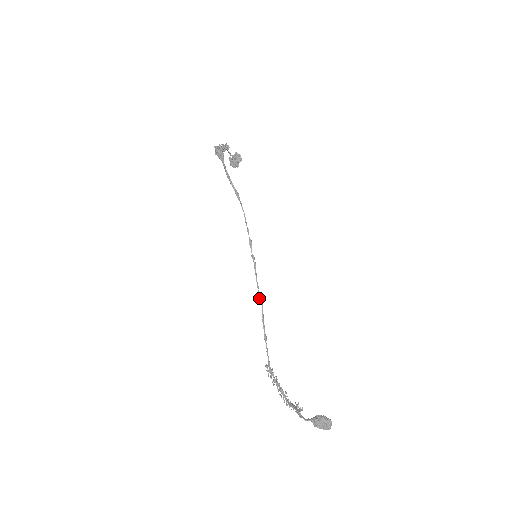
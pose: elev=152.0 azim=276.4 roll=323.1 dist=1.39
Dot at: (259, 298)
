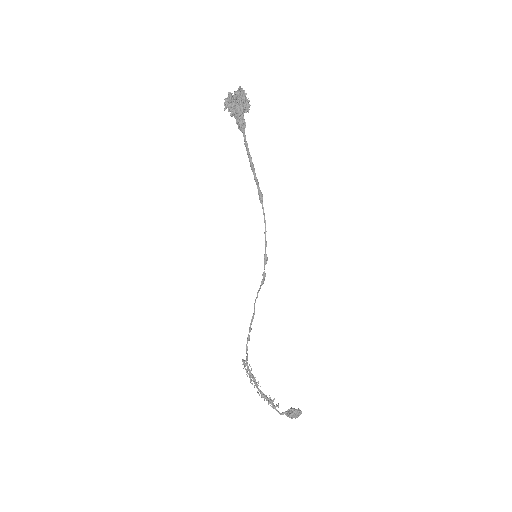
Dot at: (254, 307)
